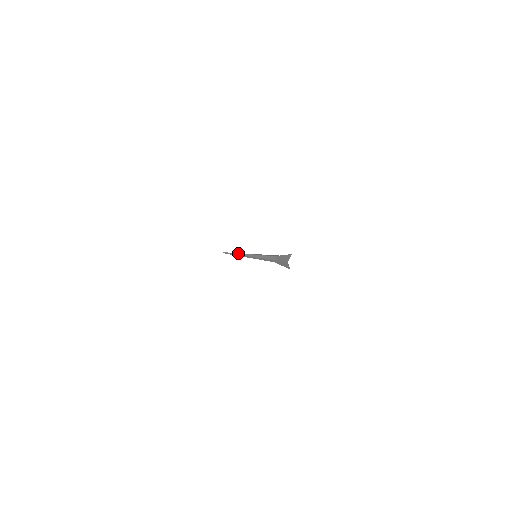
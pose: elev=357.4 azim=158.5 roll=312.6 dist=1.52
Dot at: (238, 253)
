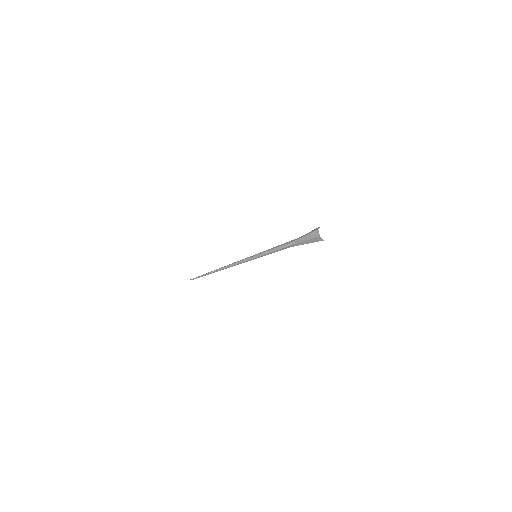
Dot at: (224, 267)
